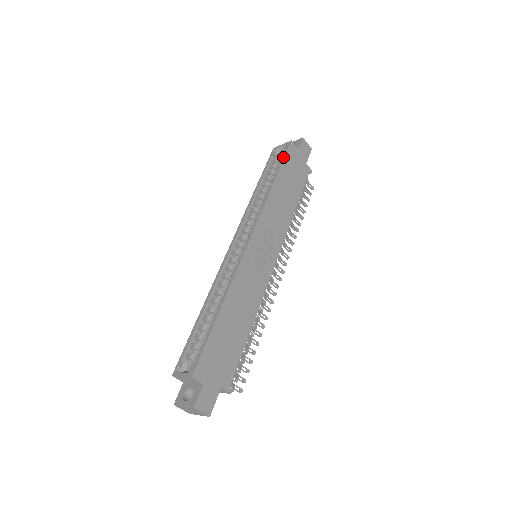
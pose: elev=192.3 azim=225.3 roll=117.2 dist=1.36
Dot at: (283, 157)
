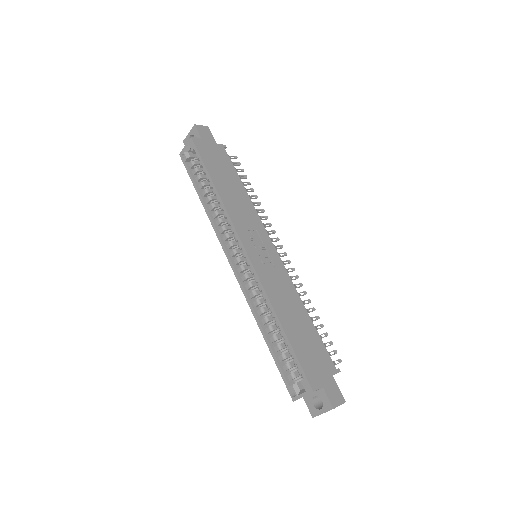
Dot at: (199, 158)
